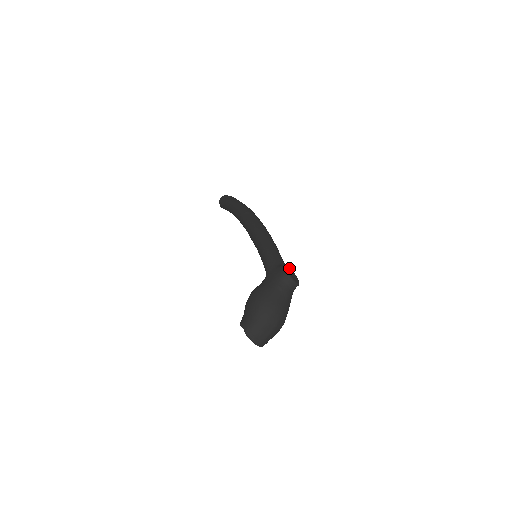
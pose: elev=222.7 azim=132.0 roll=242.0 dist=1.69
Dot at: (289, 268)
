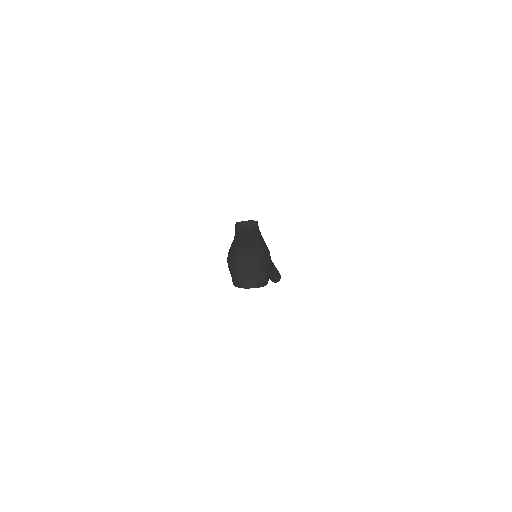
Dot at: occluded
